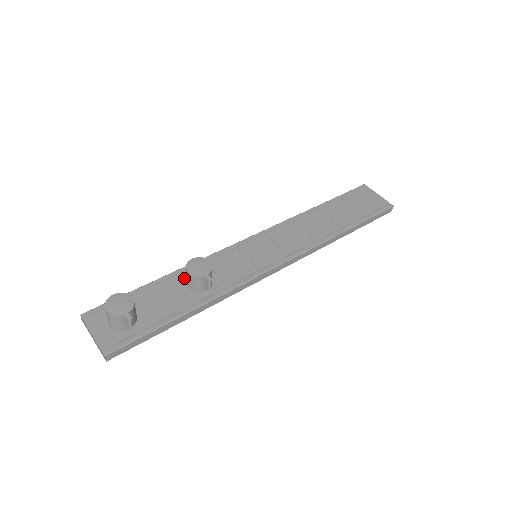
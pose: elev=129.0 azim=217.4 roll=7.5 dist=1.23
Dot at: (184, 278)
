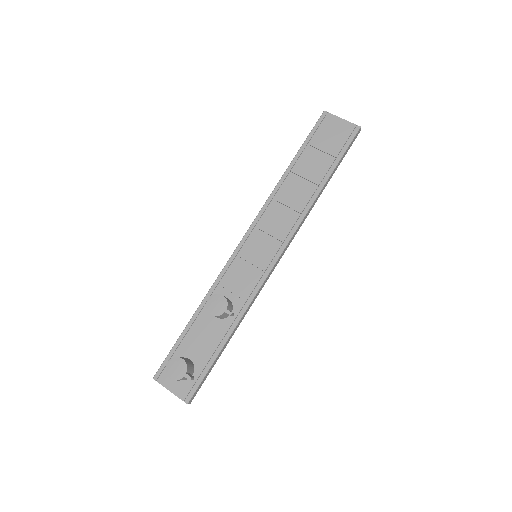
Dot at: occluded
